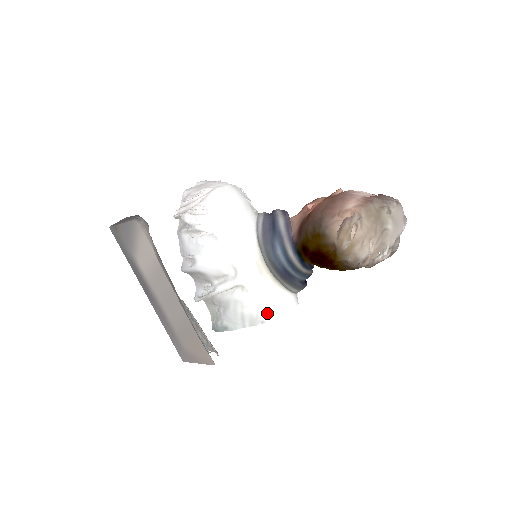
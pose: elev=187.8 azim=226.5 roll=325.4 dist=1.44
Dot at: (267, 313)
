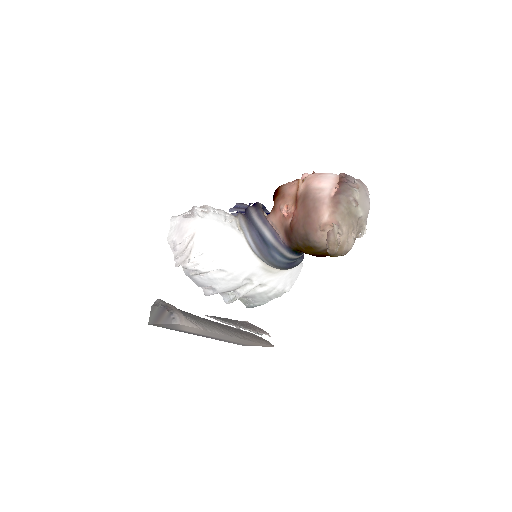
Dot at: (286, 287)
